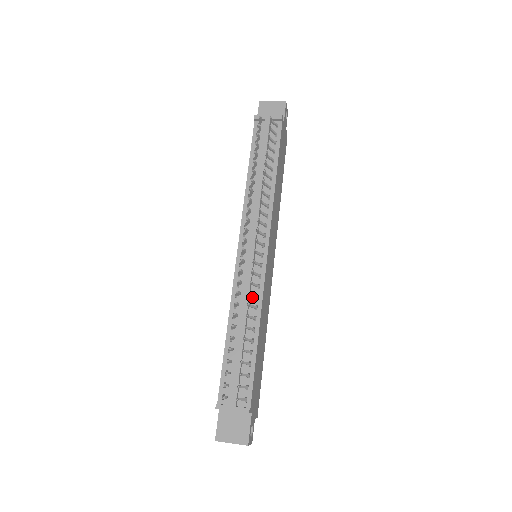
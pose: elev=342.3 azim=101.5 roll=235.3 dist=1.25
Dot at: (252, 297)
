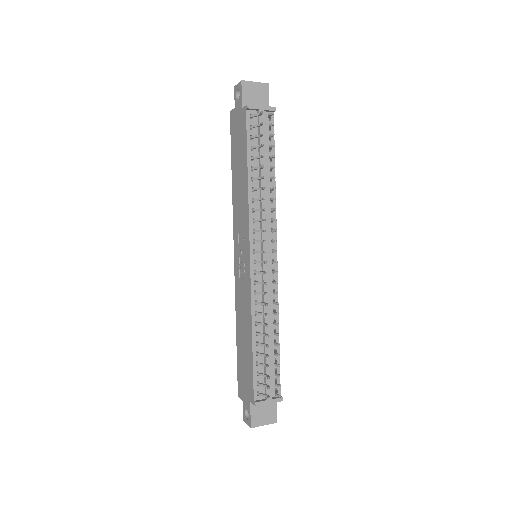
Dot at: (269, 302)
